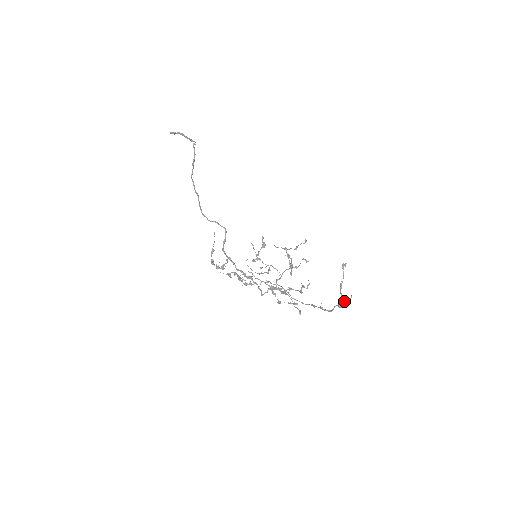
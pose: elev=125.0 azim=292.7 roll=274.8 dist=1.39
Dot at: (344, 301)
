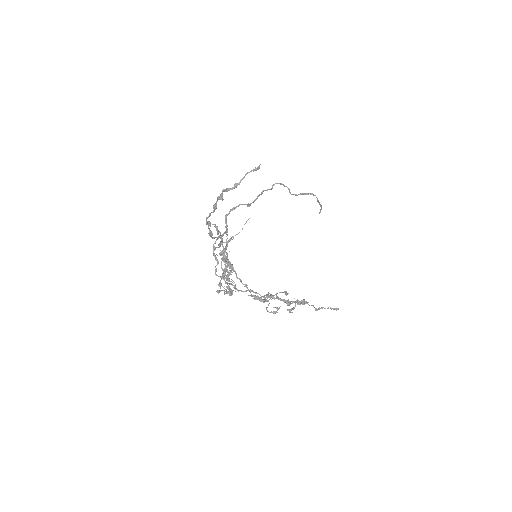
Dot at: (220, 196)
